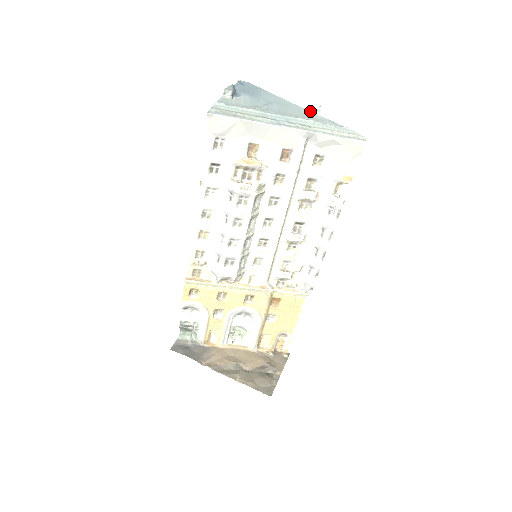
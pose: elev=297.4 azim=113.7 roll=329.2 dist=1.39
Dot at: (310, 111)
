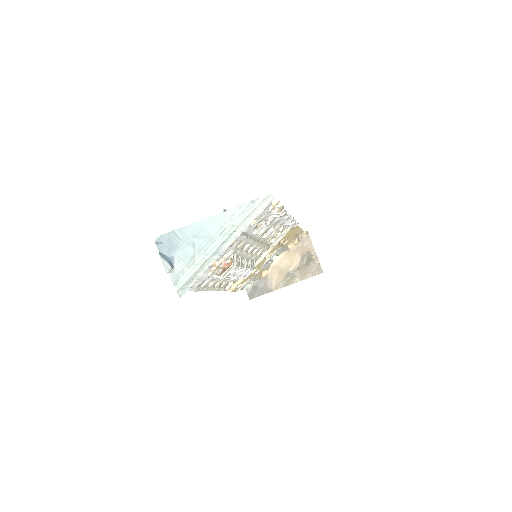
Dot at: (219, 213)
